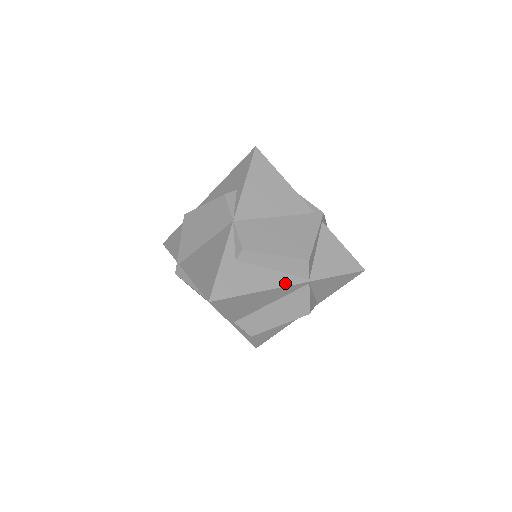
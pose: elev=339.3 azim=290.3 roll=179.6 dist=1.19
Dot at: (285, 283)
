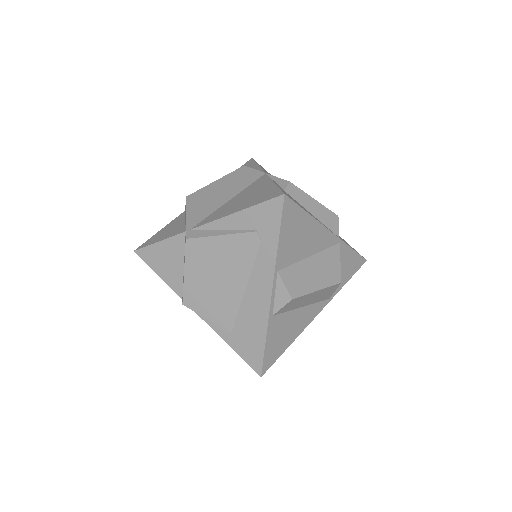
Dot at: (326, 227)
